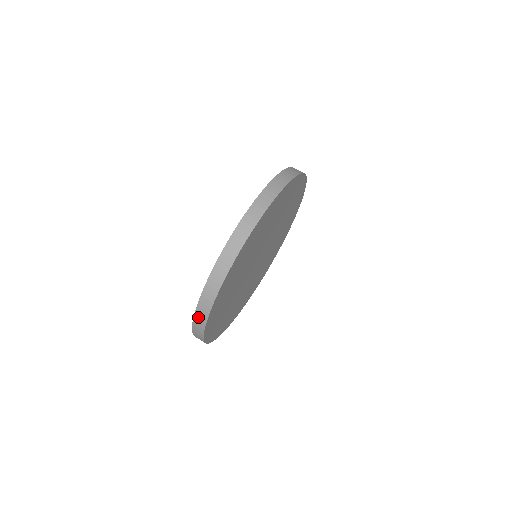
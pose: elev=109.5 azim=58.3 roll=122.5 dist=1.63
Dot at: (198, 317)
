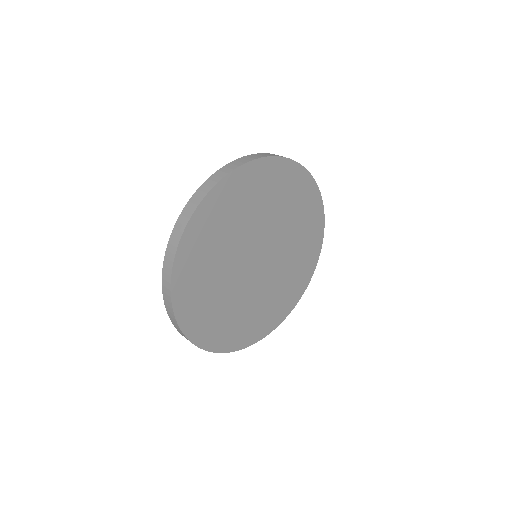
Dot at: (170, 316)
